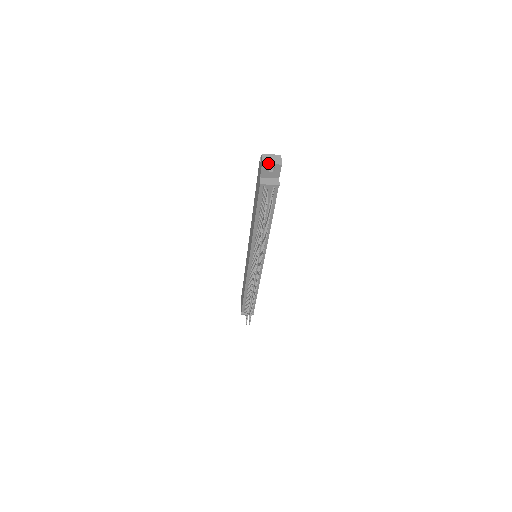
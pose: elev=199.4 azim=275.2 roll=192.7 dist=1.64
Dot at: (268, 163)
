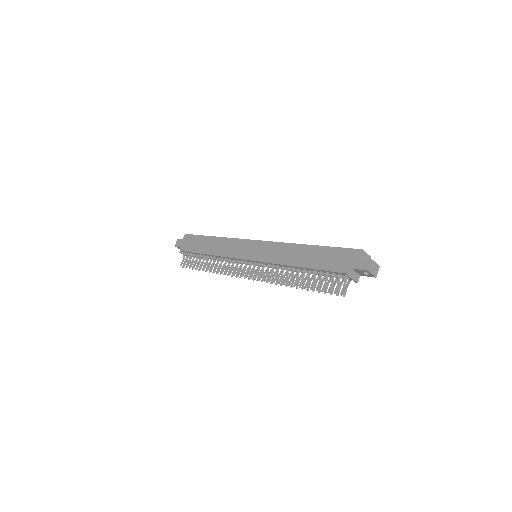
Dot at: (371, 272)
